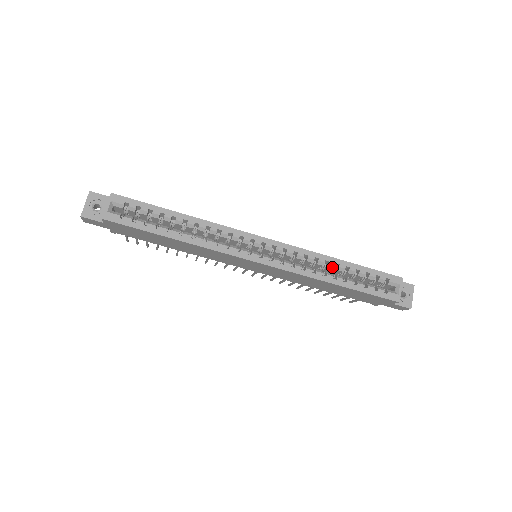
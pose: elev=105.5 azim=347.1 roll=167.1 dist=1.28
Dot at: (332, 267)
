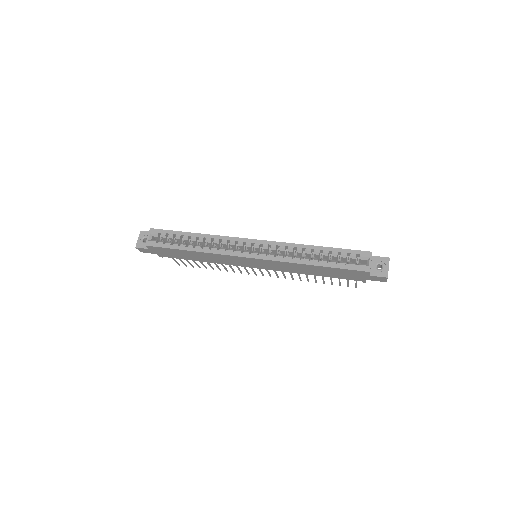
Dot at: (309, 253)
